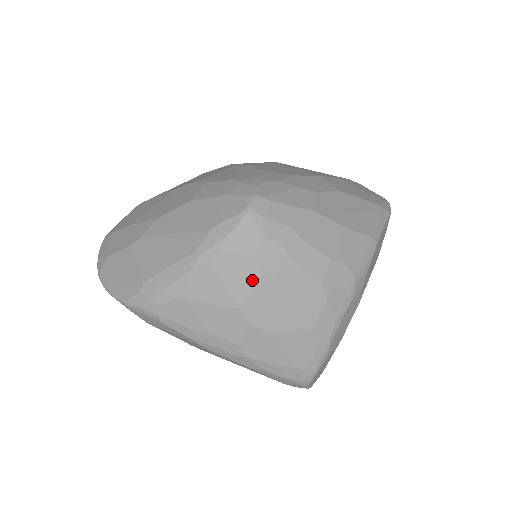
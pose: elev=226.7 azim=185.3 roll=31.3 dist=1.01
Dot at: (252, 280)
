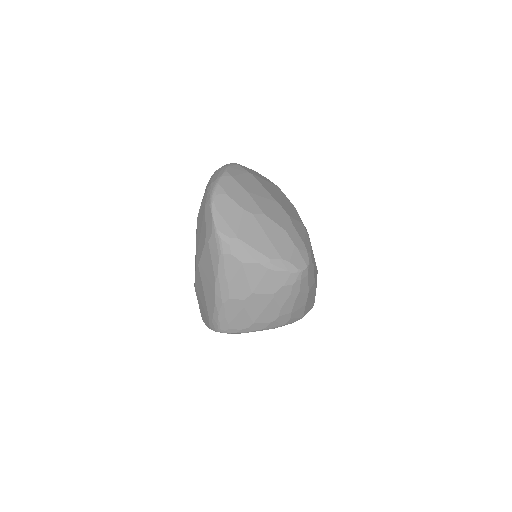
Dot at: (269, 291)
